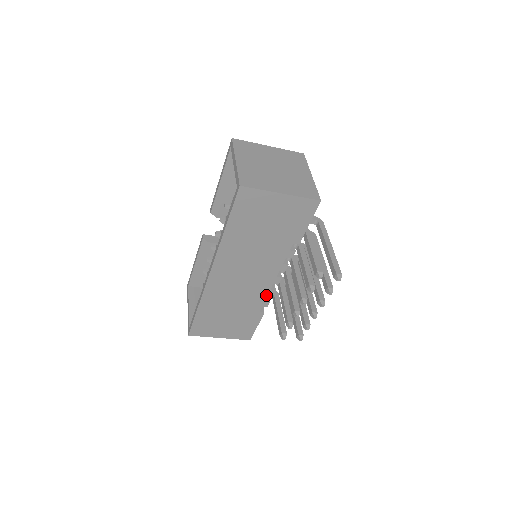
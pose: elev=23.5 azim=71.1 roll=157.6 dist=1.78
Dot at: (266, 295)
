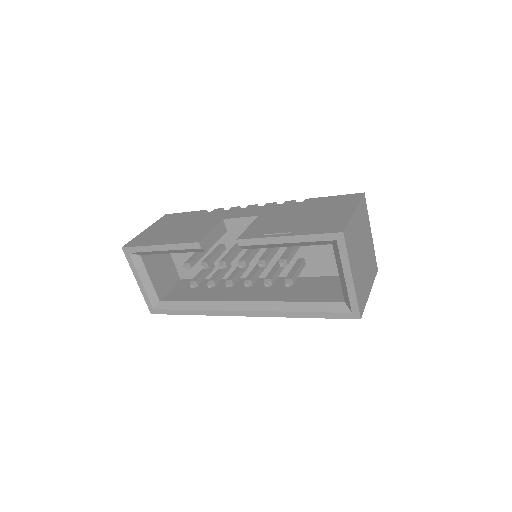
Dot at: occluded
